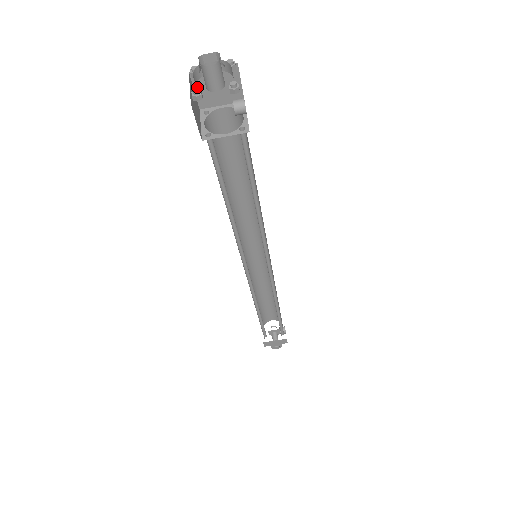
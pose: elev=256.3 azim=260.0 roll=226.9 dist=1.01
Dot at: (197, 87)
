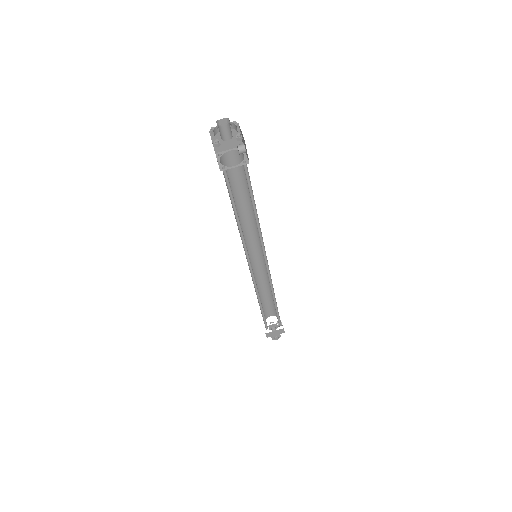
Dot at: (214, 139)
